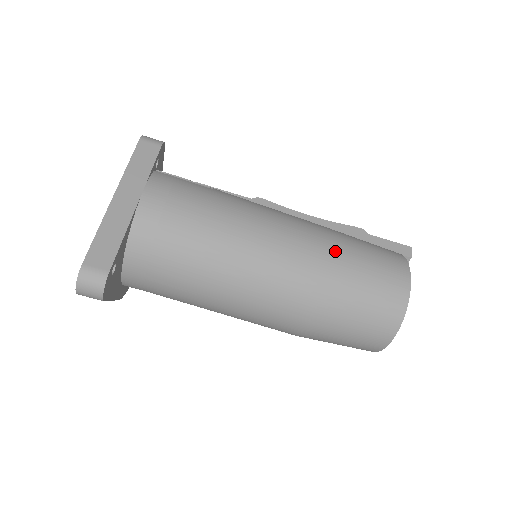
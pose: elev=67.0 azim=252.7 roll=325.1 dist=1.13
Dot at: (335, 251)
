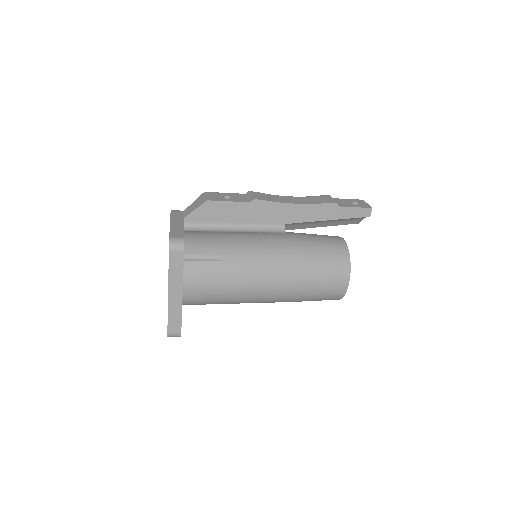
Dot at: (301, 283)
